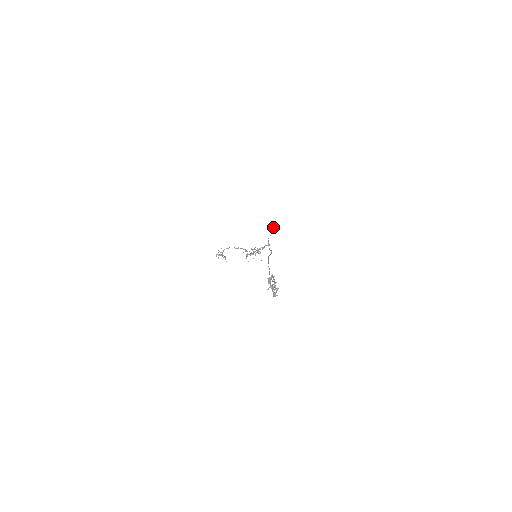
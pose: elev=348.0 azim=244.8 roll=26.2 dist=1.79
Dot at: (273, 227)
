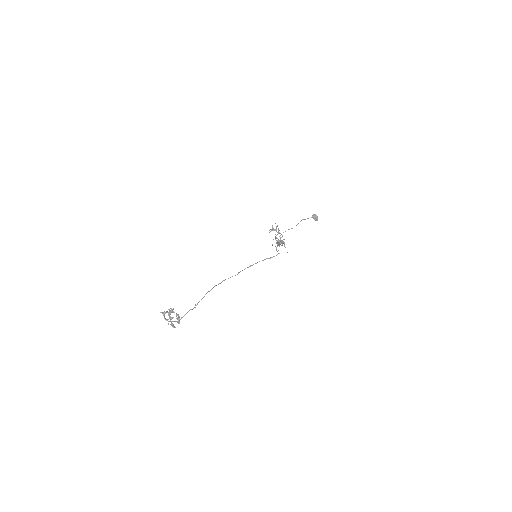
Dot at: (313, 217)
